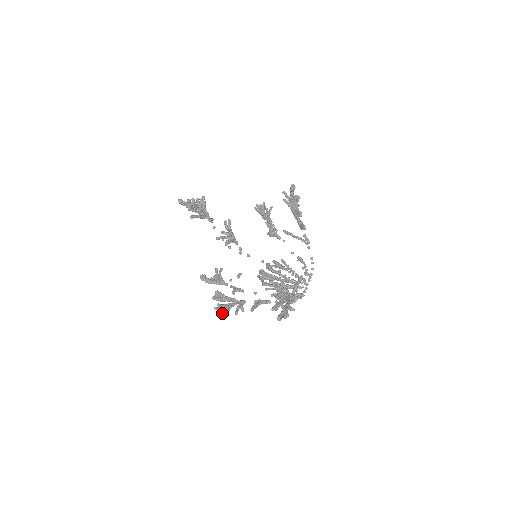
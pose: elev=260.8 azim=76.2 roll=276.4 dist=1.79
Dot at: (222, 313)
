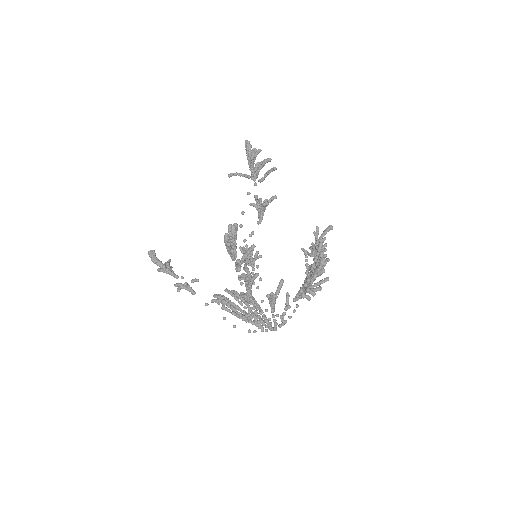
Dot at: (230, 244)
